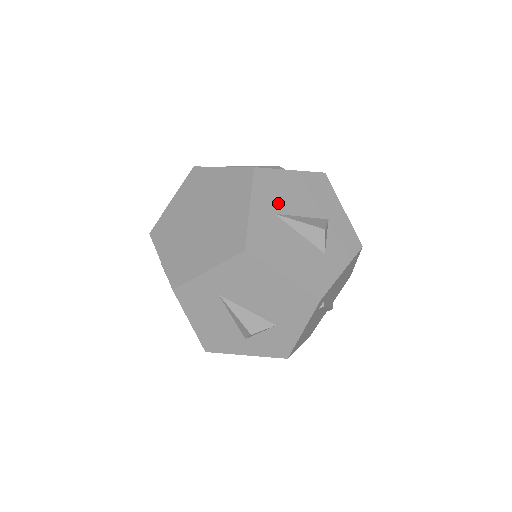
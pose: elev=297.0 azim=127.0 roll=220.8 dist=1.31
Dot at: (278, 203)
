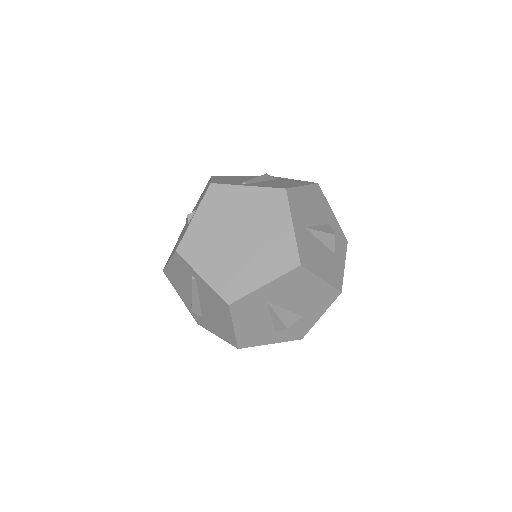
Dot at: (305, 218)
